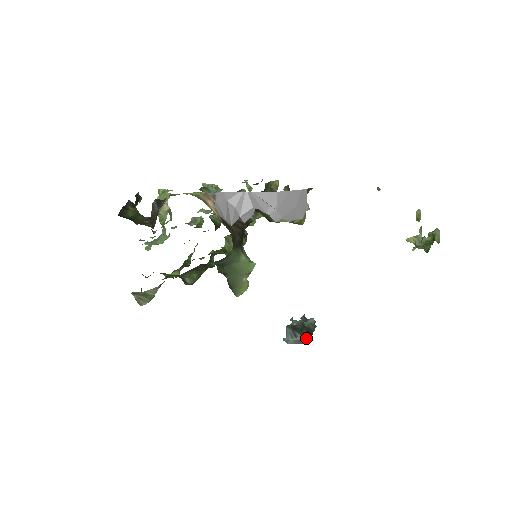
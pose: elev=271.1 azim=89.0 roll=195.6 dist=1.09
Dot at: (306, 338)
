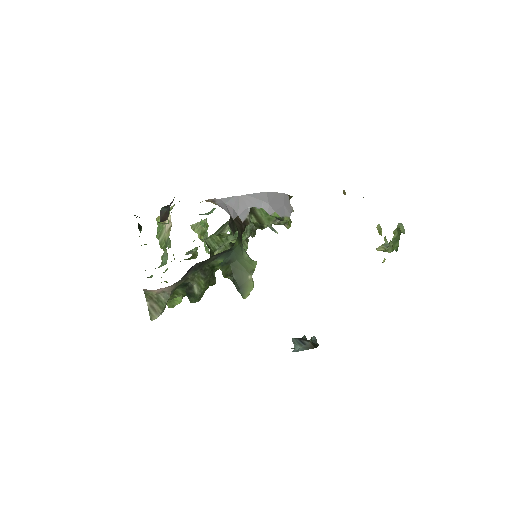
Dot at: occluded
